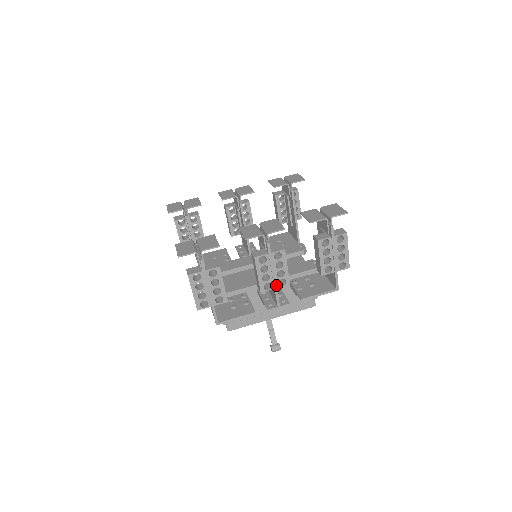
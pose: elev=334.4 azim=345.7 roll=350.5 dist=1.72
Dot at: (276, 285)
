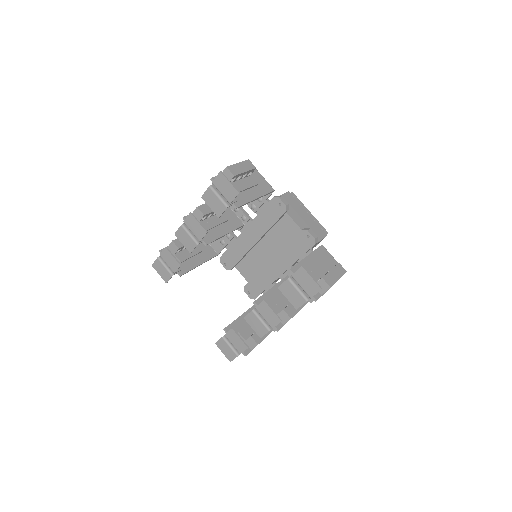
Dot at: occluded
